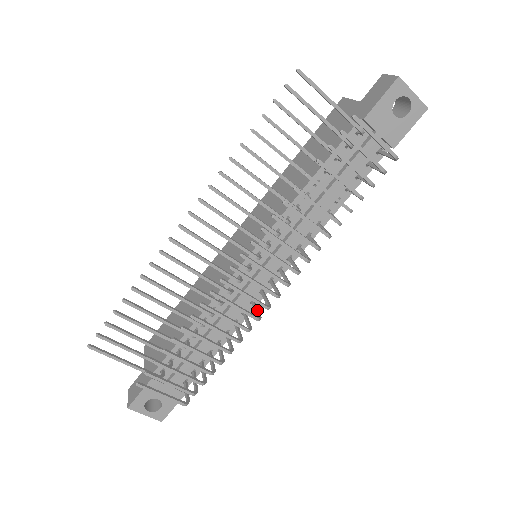
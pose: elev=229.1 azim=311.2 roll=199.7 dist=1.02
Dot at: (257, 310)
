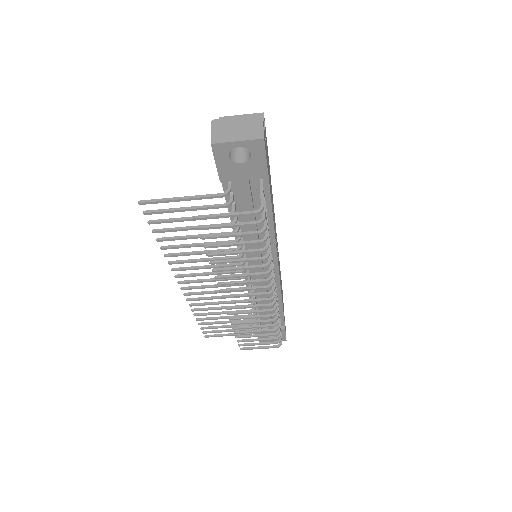
Dot at: occluded
